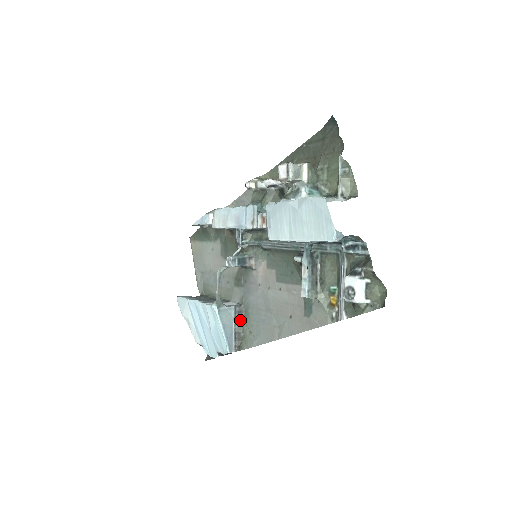
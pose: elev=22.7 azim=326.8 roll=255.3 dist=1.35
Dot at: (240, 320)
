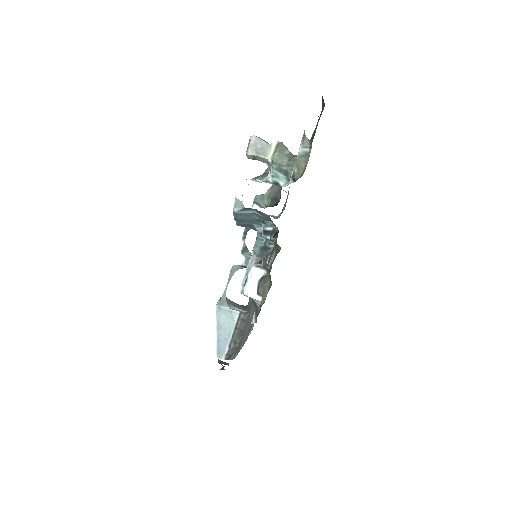
Dot at: (241, 329)
